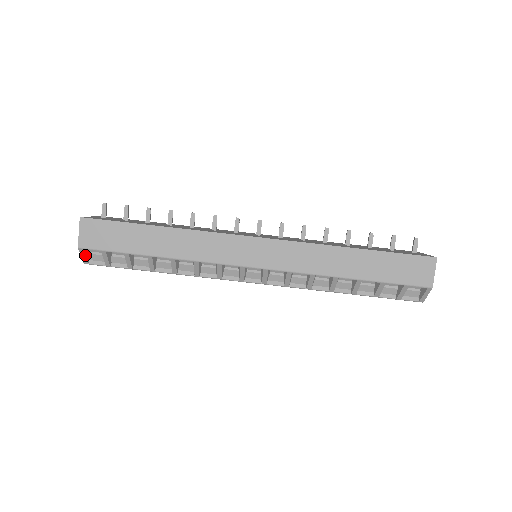
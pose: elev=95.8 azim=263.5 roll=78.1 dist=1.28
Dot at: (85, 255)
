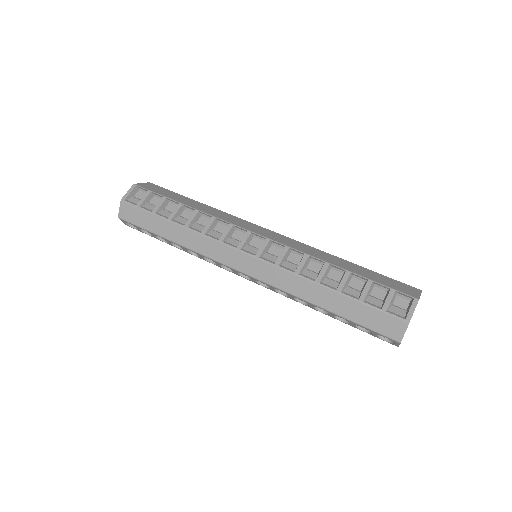
Dot at: (131, 192)
